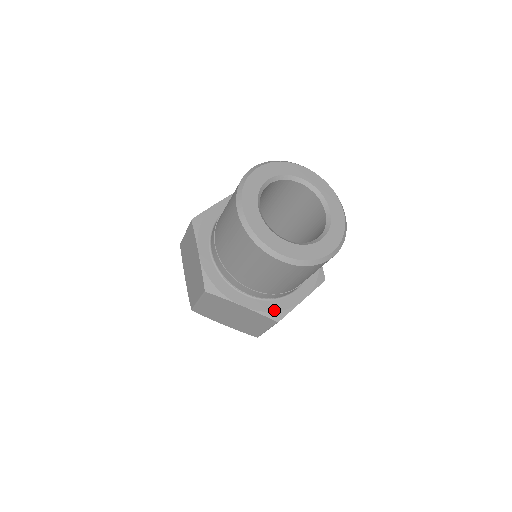
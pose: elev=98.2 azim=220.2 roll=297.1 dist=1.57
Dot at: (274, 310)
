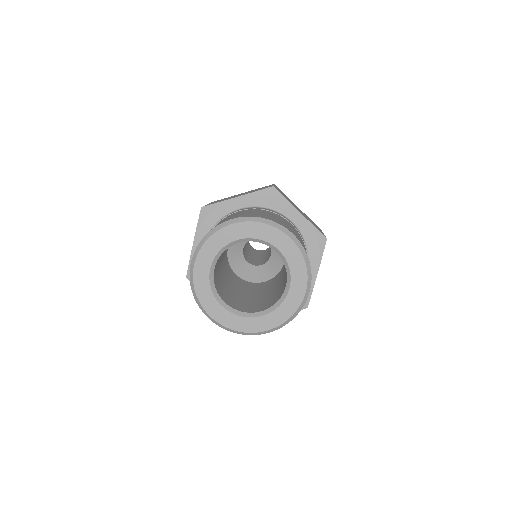
Dot at: occluded
